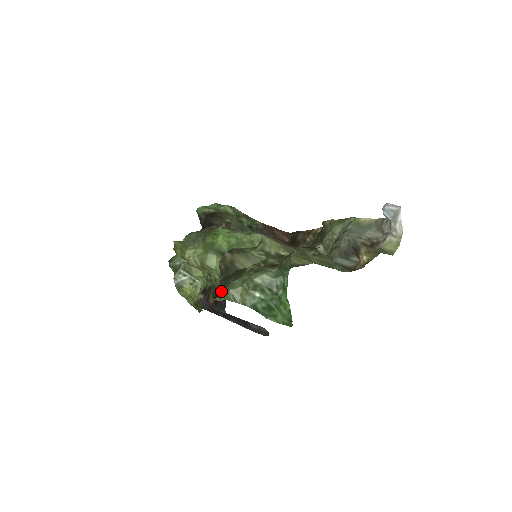
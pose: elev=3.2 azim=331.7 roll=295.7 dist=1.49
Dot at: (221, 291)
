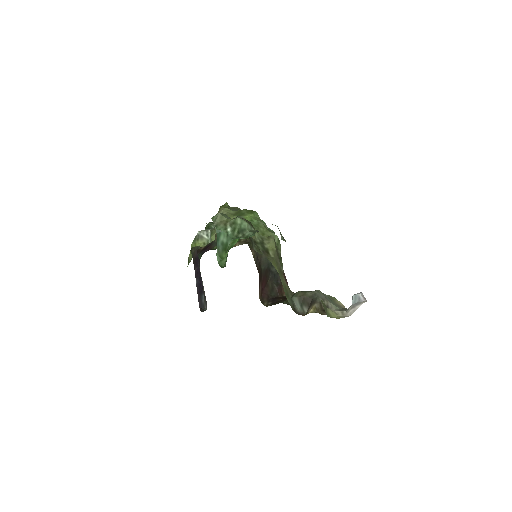
Dot at: occluded
